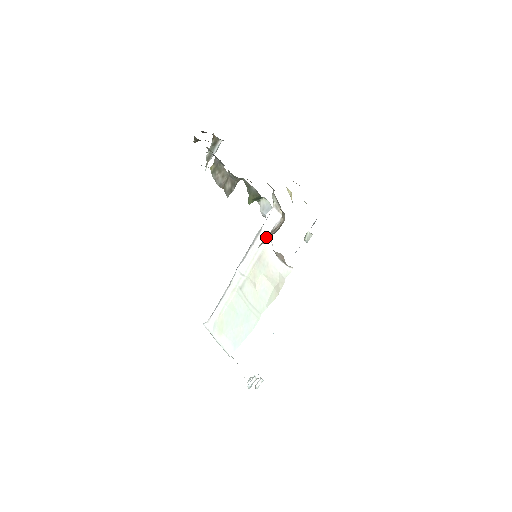
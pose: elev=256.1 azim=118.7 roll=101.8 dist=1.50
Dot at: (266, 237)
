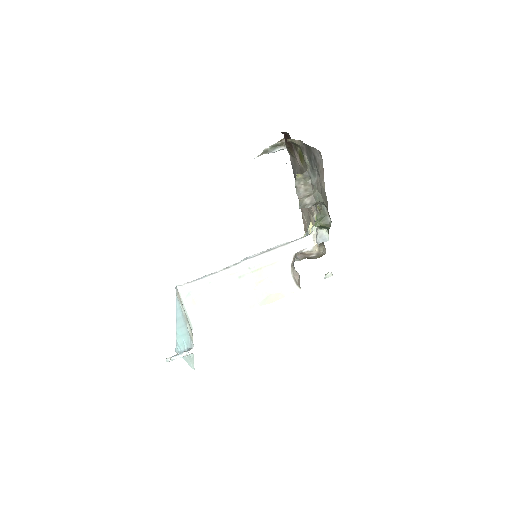
Dot at: (304, 257)
